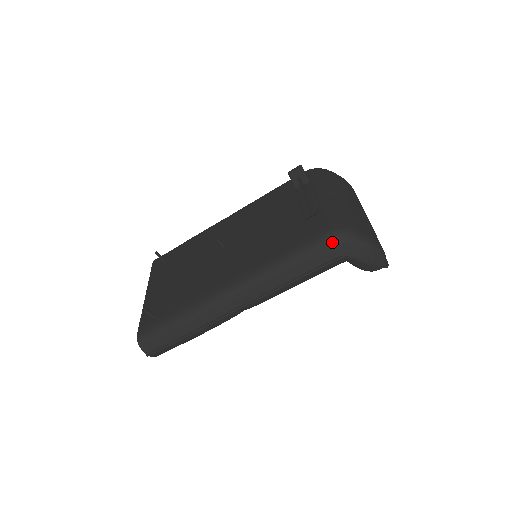
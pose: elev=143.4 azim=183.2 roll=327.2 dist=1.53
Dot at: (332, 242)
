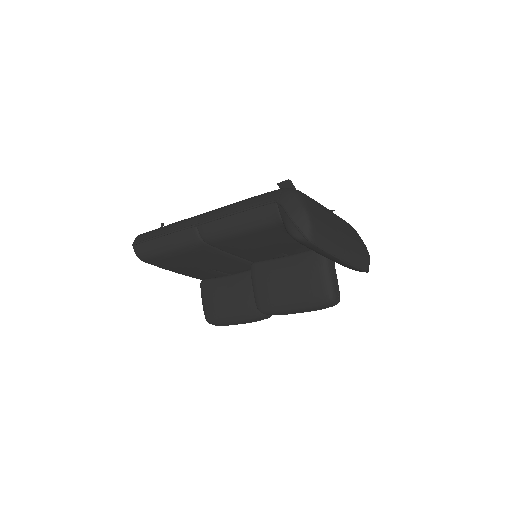
Dot at: (279, 191)
